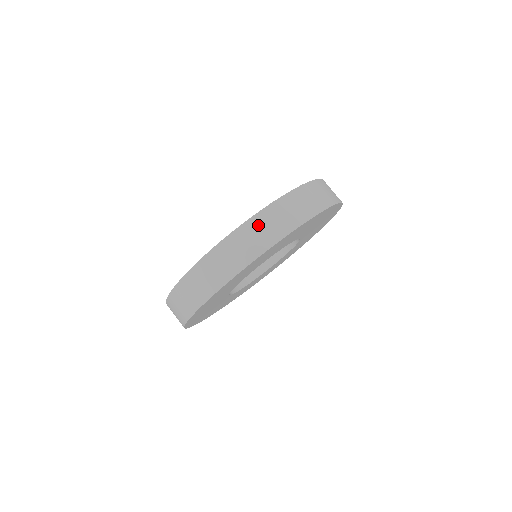
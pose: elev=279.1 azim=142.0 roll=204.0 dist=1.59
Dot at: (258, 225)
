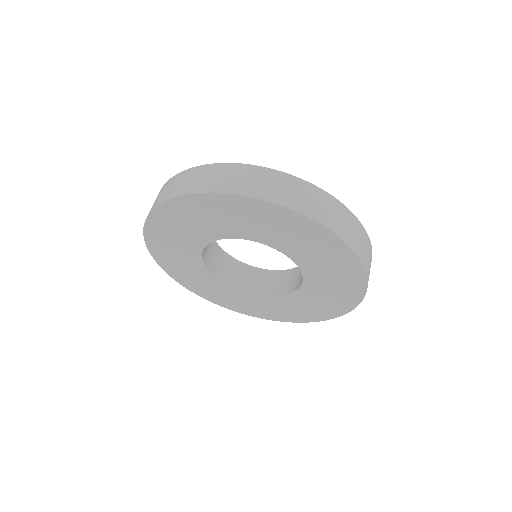
Dot at: (327, 202)
